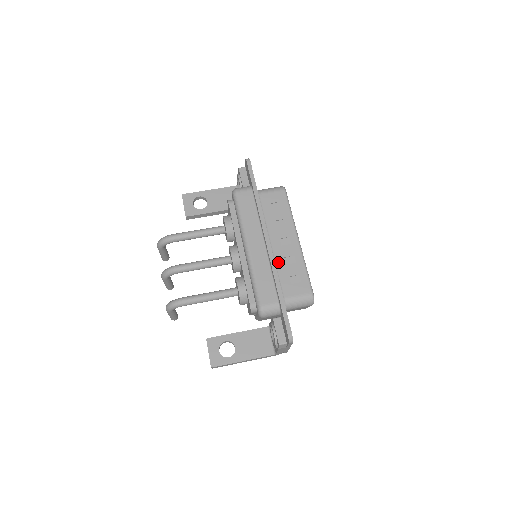
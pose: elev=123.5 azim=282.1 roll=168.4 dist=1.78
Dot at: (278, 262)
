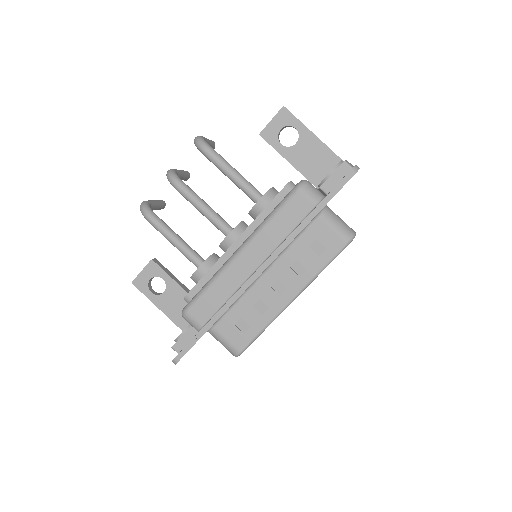
Dot at: (249, 296)
